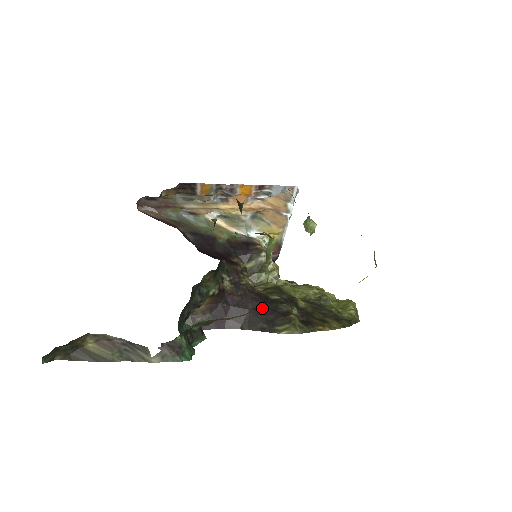
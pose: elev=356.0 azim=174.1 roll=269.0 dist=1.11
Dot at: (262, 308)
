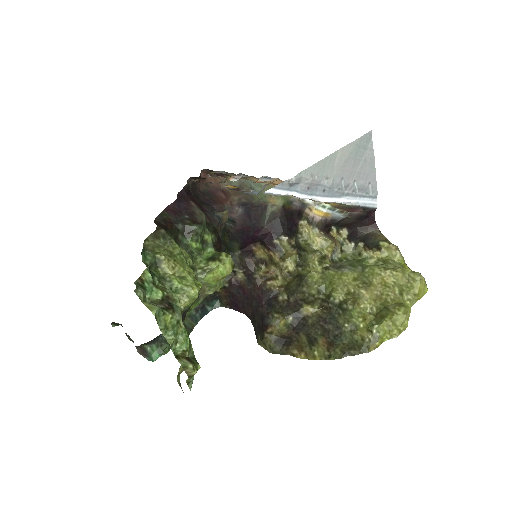
Dot at: (259, 310)
